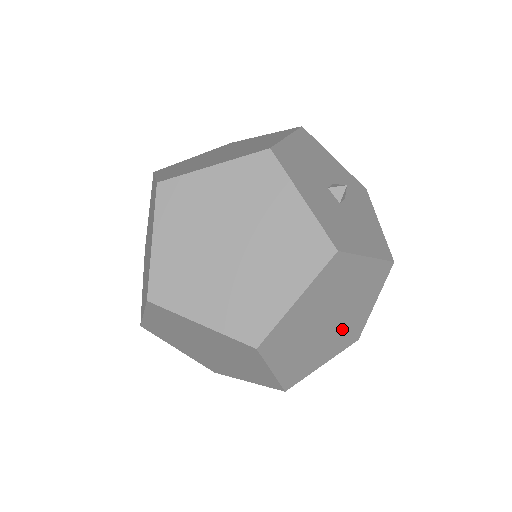
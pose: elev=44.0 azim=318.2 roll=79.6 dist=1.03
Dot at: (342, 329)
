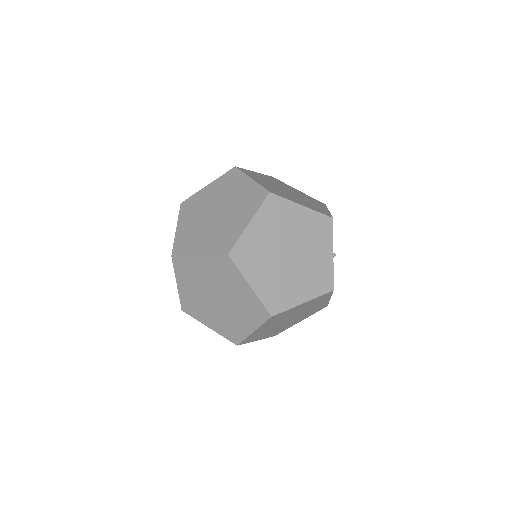
Dot at: (283, 326)
